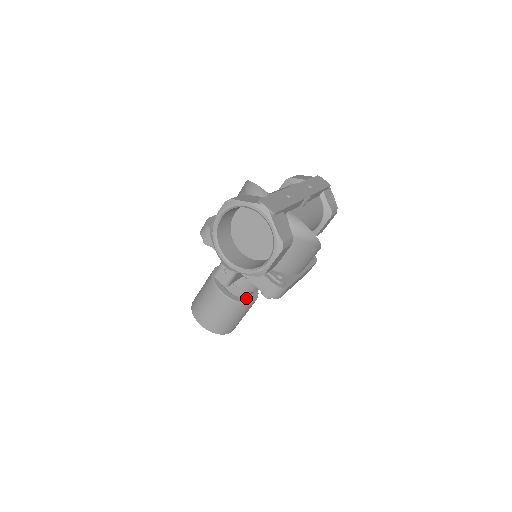
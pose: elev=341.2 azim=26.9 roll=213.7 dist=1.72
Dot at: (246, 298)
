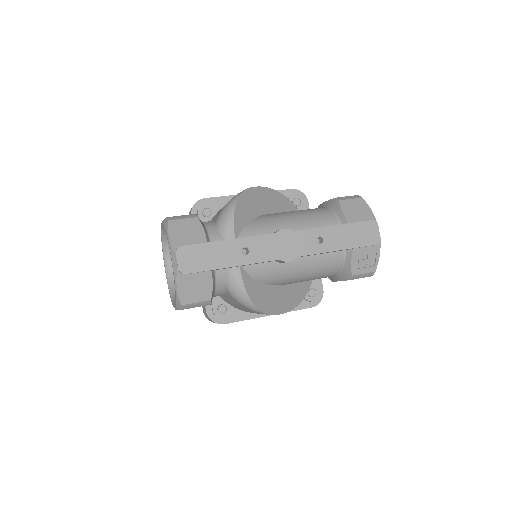
Dot at: occluded
